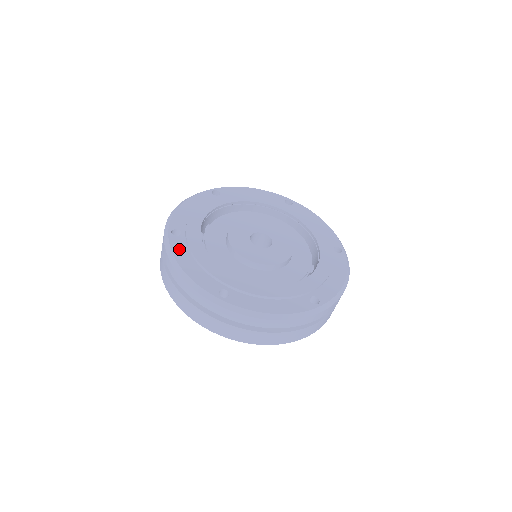
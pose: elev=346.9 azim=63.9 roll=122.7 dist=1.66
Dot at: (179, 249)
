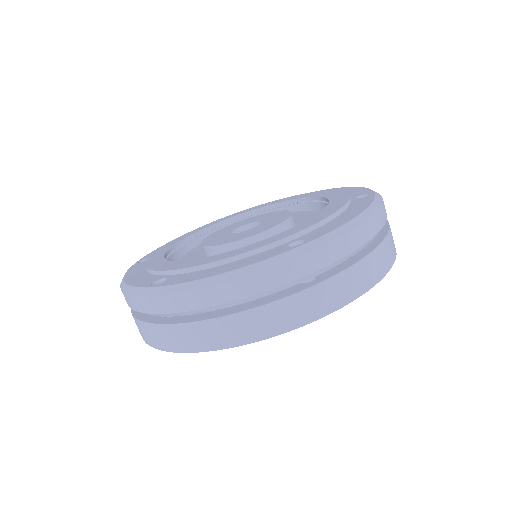
Dot at: (187, 278)
